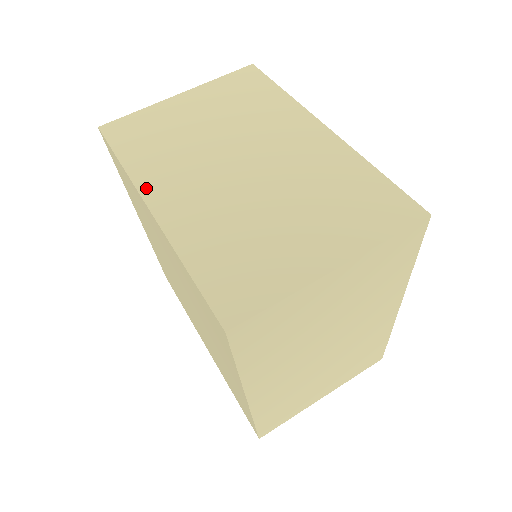
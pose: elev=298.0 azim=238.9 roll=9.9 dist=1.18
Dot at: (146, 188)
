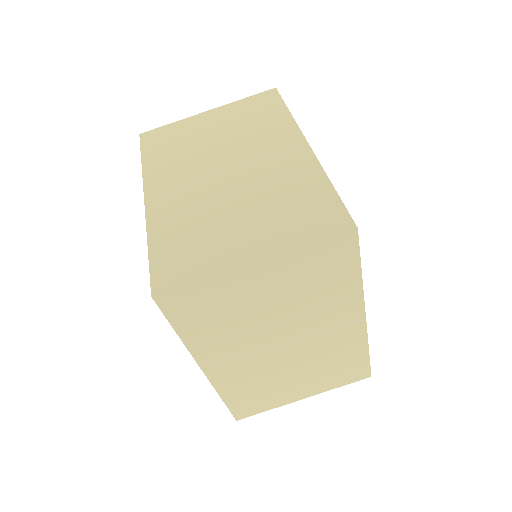
Dot at: (202, 359)
